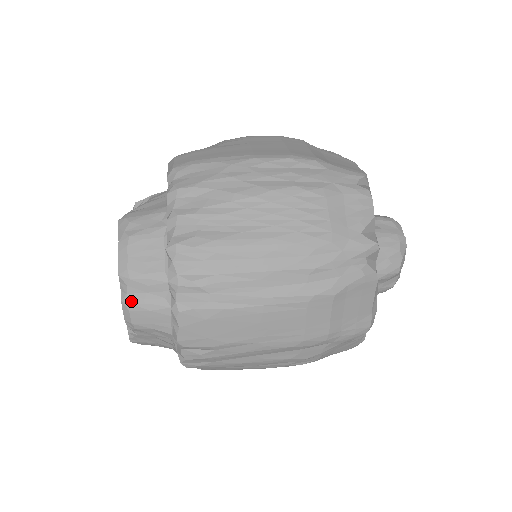
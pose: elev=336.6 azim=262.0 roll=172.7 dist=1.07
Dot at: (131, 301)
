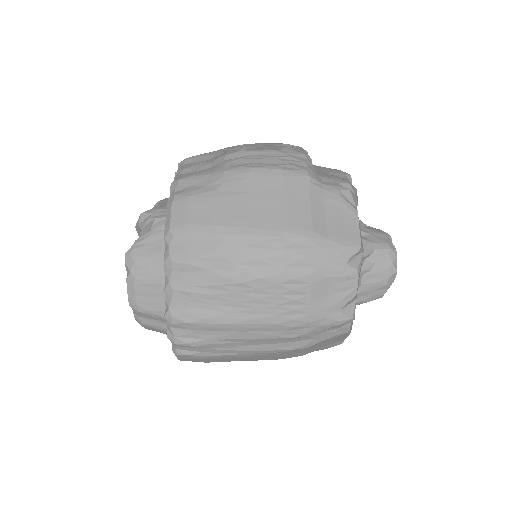
Dot at: (142, 322)
